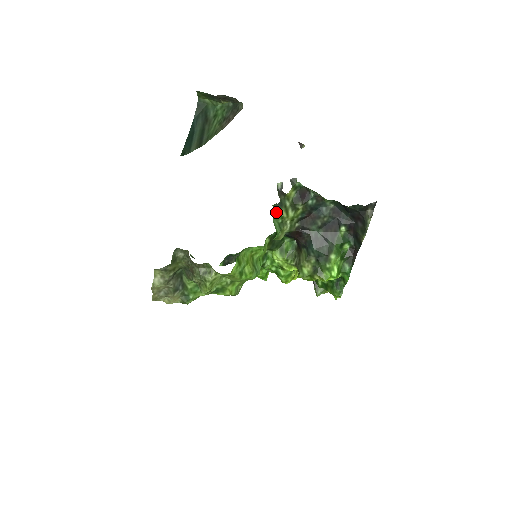
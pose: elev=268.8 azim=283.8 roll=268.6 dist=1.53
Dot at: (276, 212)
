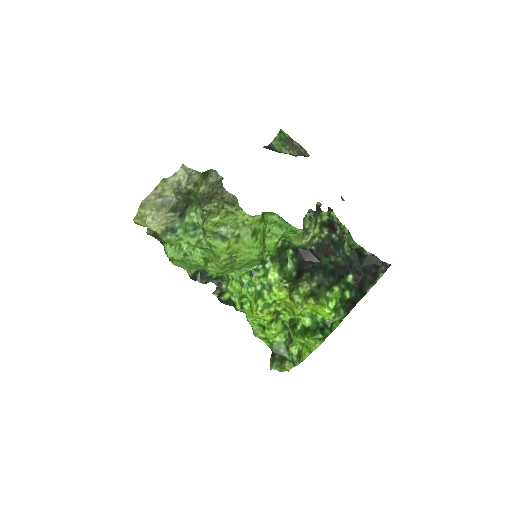
Dot at: (308, 217)
